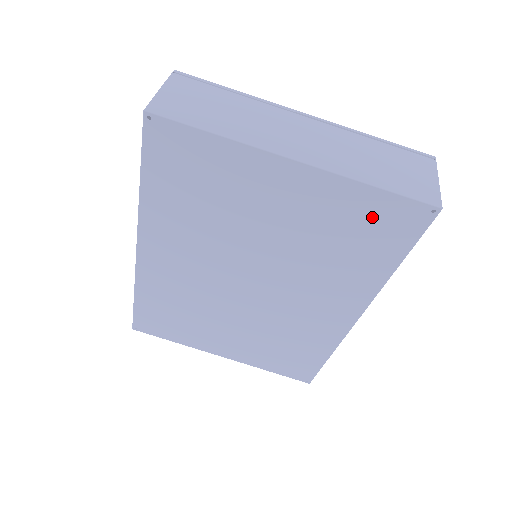
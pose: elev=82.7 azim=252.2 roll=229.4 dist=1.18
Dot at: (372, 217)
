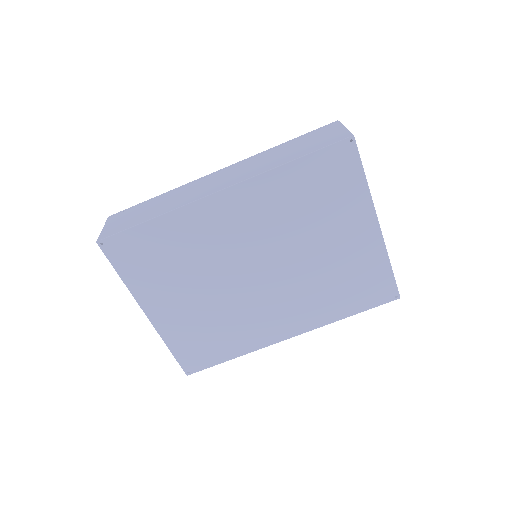
Dot at: (372, 280)
